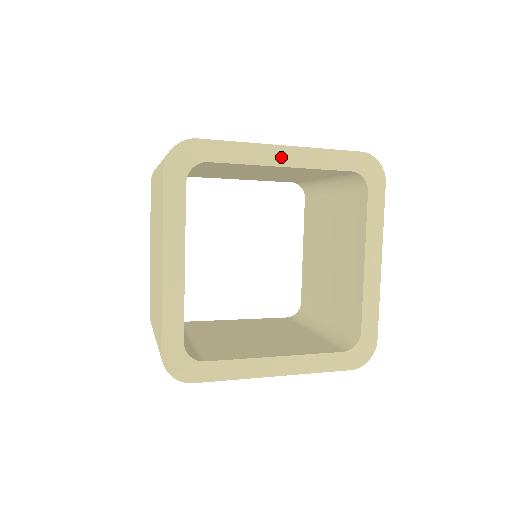
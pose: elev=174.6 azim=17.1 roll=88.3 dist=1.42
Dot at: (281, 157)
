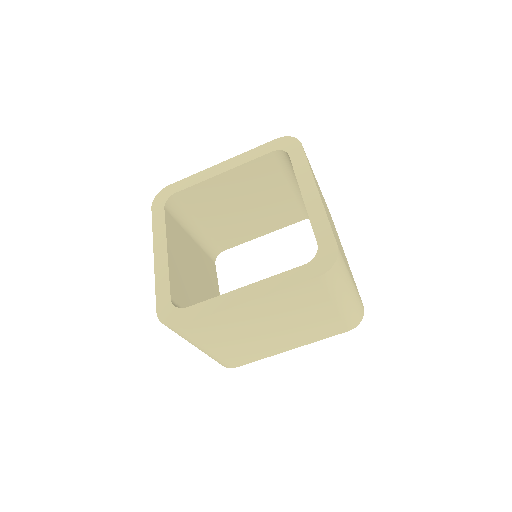
Dot at: (220, 169)
